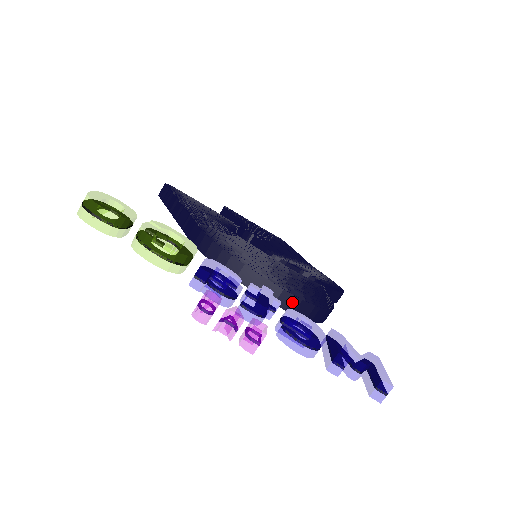
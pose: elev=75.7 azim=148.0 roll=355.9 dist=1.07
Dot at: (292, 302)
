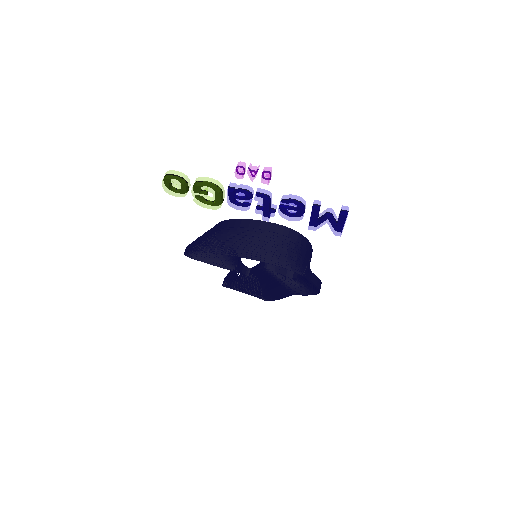
Dot at: (285, 230)
